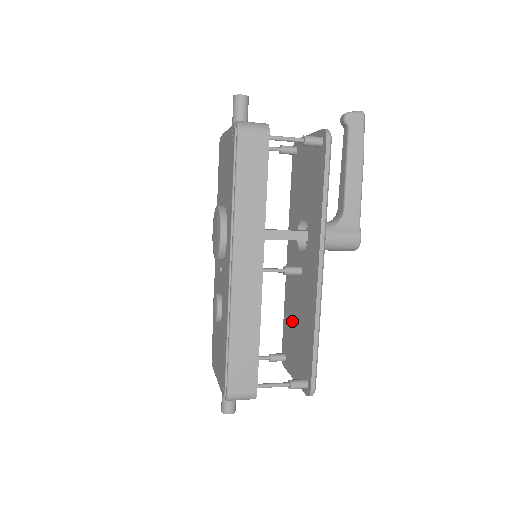
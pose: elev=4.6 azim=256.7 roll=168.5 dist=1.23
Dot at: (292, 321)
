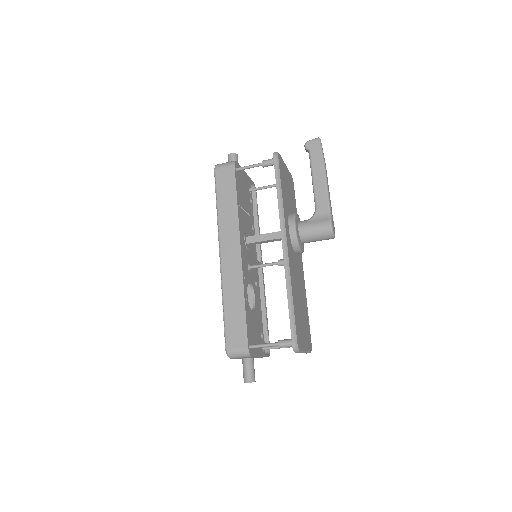
Dot at: occluded
